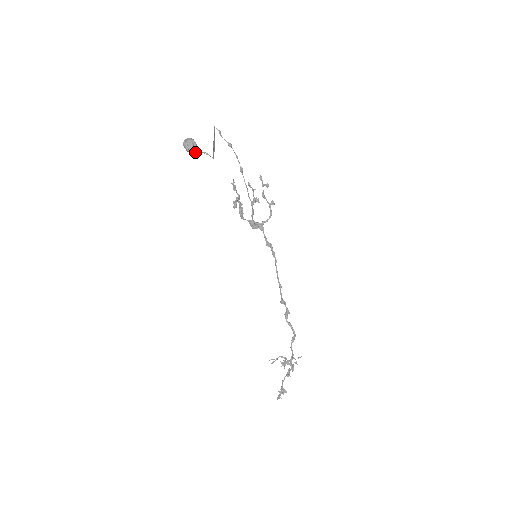
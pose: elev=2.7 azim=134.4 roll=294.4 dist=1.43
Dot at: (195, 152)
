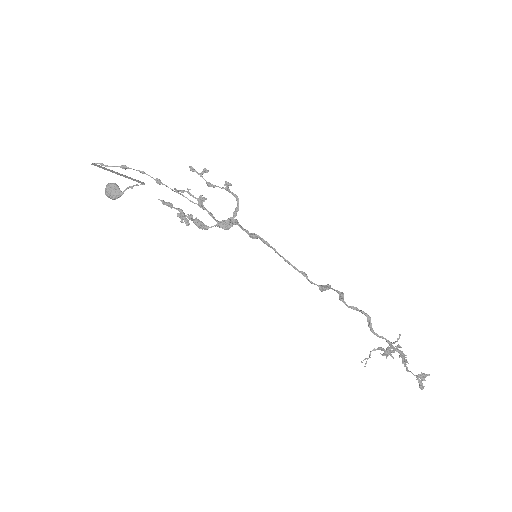
Dot at: (120, 195)
